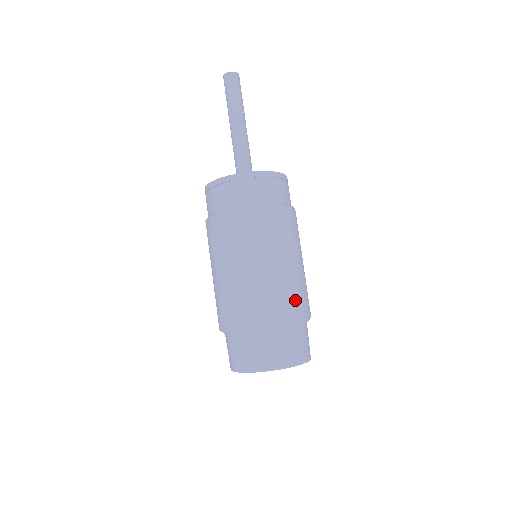
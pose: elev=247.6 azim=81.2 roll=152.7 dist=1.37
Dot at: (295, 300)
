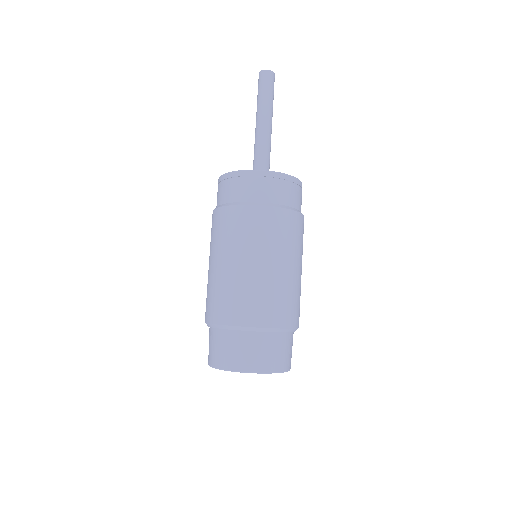
Dot at: occluded
